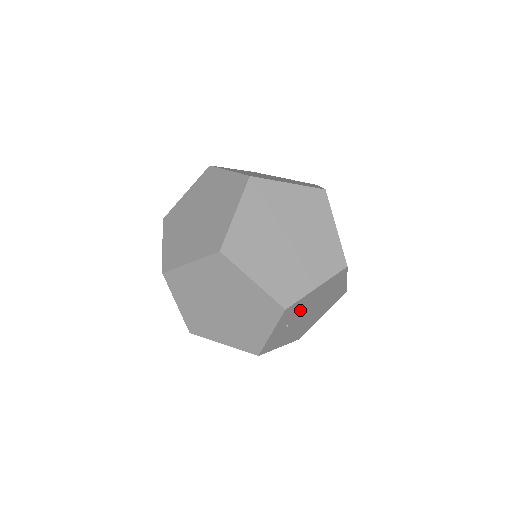
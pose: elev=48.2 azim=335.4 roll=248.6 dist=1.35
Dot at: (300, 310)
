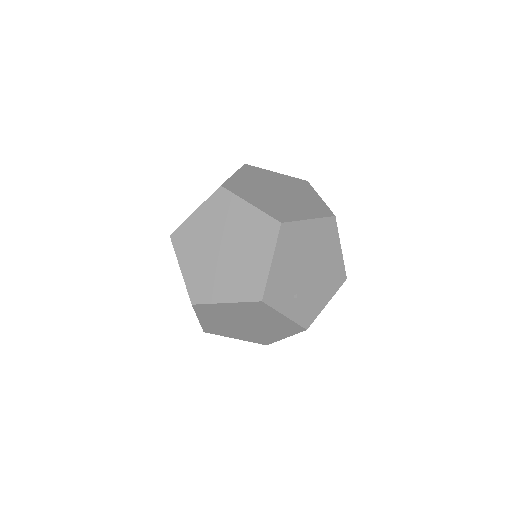
Dot at: (288, 282)
